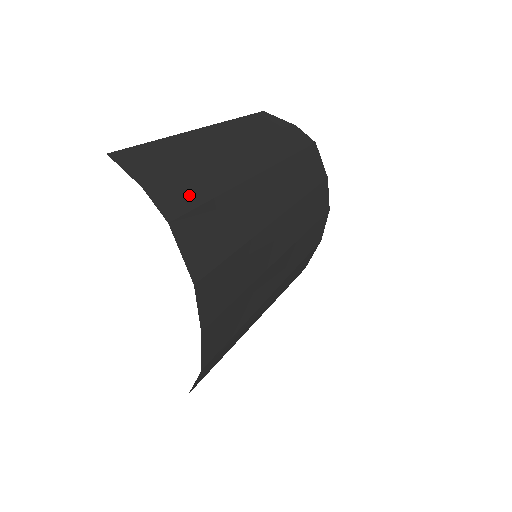
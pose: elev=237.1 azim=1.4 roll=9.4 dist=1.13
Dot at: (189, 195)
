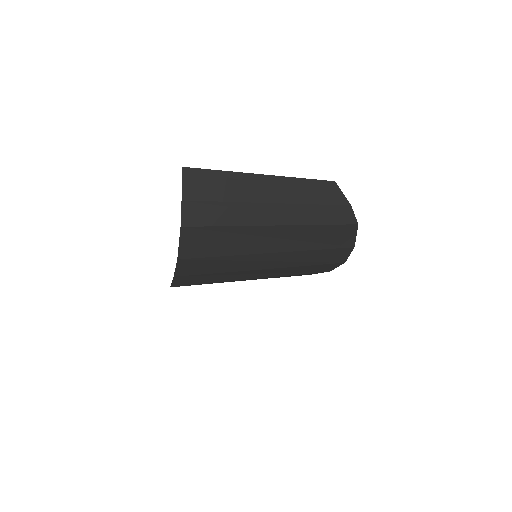
Dot at: (209, 217)
